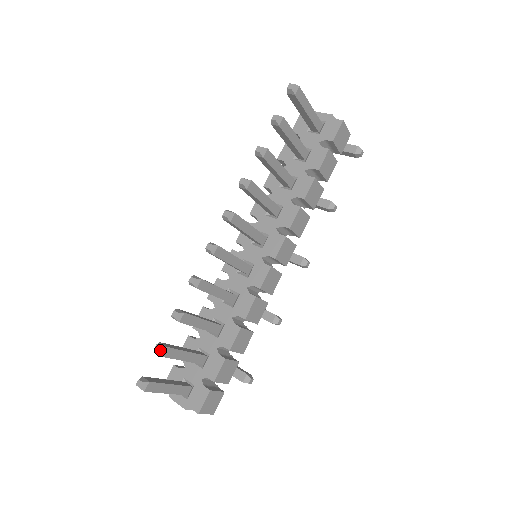
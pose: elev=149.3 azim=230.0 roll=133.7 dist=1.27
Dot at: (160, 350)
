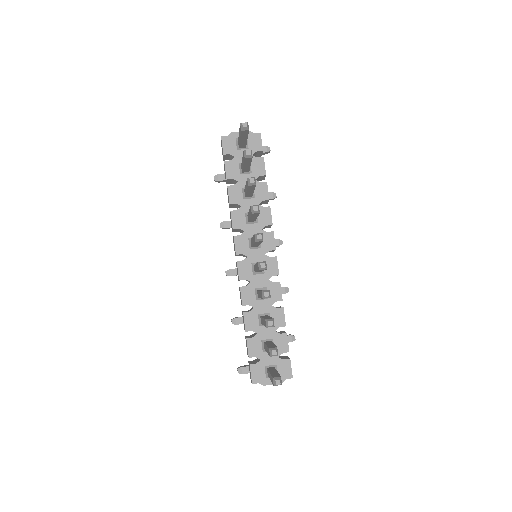
Dot at: (277, 352)
